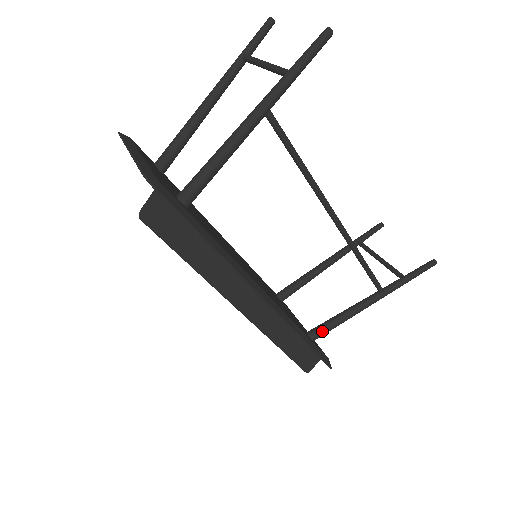
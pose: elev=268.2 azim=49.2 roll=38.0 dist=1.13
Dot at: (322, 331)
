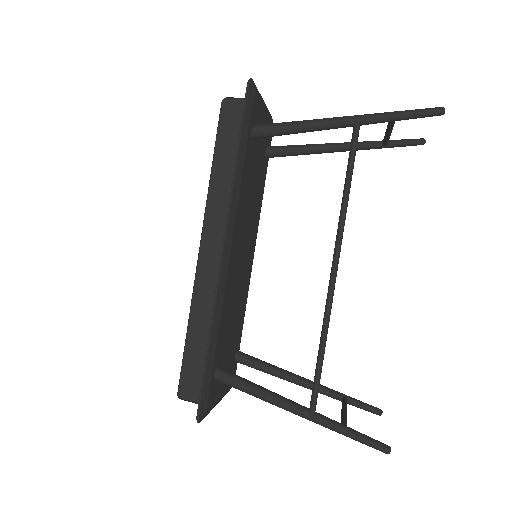
Dot at: (230, 377)
